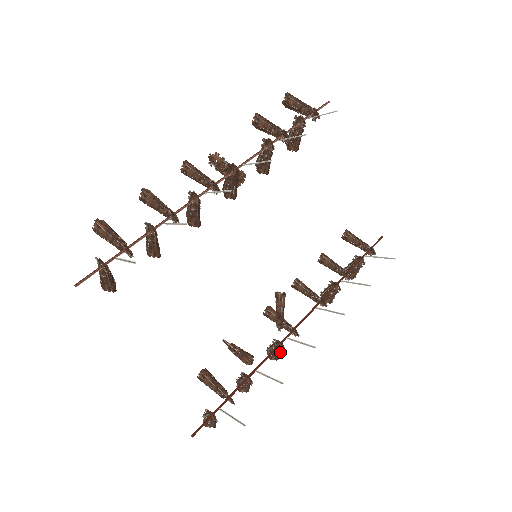
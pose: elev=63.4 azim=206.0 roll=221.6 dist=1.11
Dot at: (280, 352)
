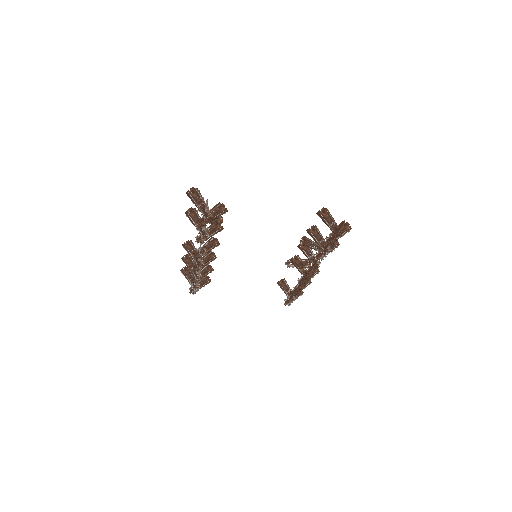
Dot at: occluded
